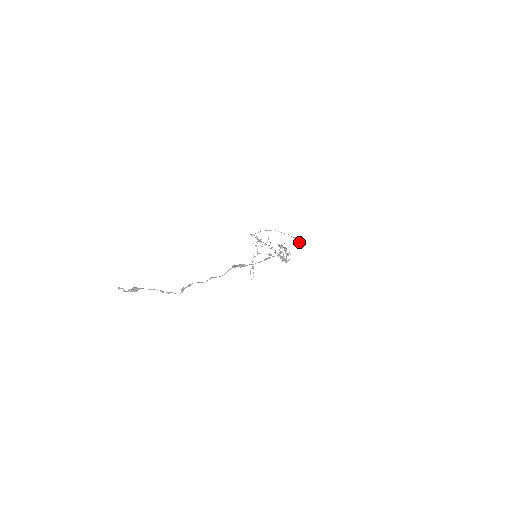
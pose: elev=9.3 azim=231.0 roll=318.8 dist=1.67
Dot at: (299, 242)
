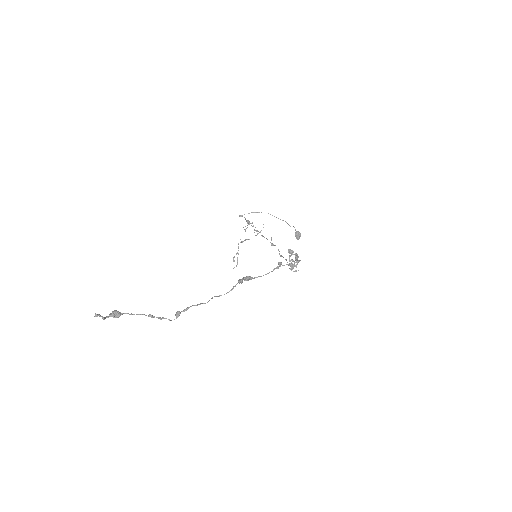
Dot at: (298, 233)
